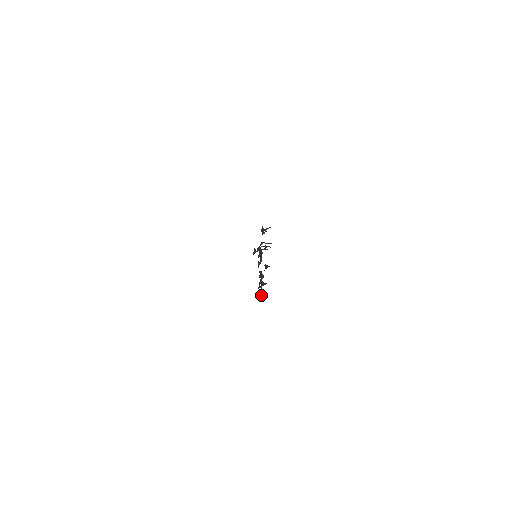
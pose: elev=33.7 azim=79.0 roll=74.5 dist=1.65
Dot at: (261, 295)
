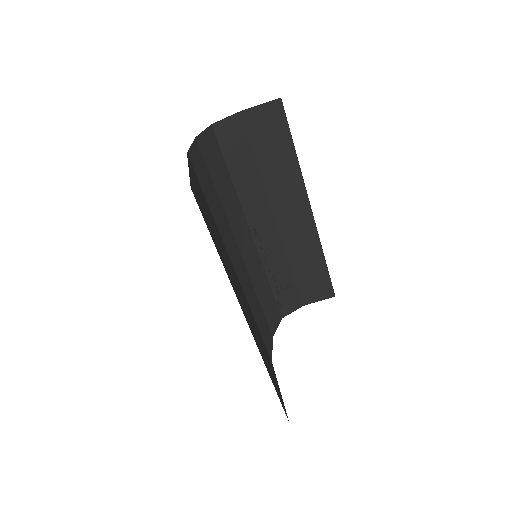
Dot at: (259, 236)
